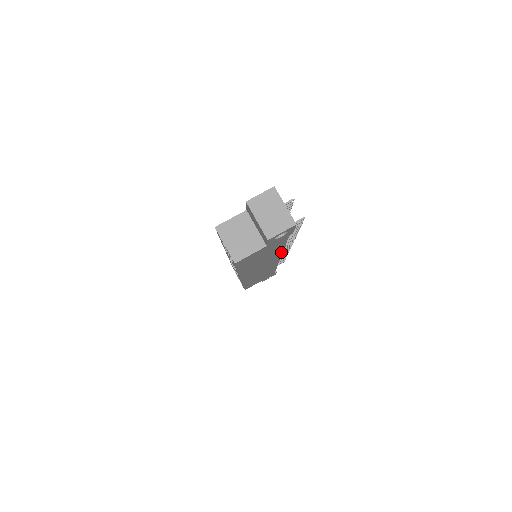
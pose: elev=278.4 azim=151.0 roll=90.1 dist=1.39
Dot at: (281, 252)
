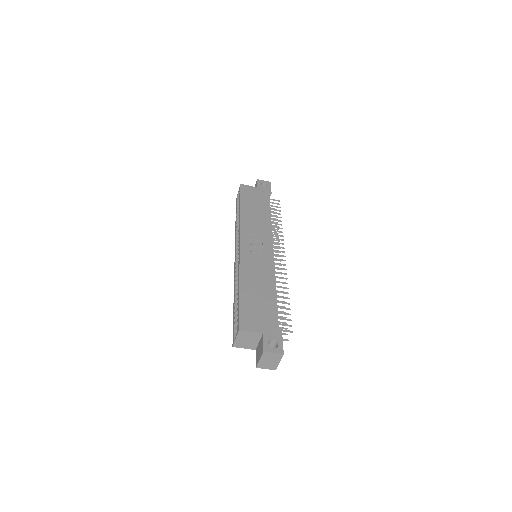
Dot at: occluded
